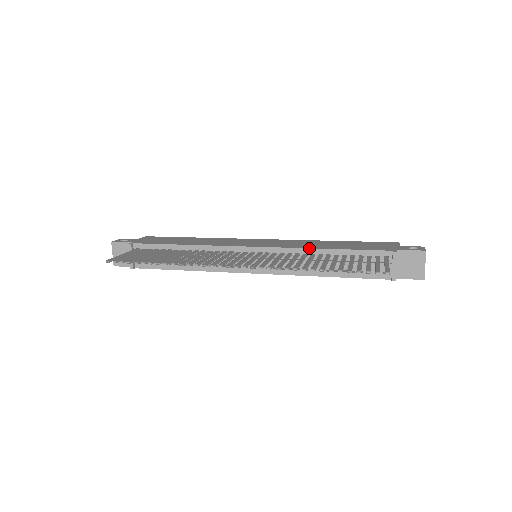
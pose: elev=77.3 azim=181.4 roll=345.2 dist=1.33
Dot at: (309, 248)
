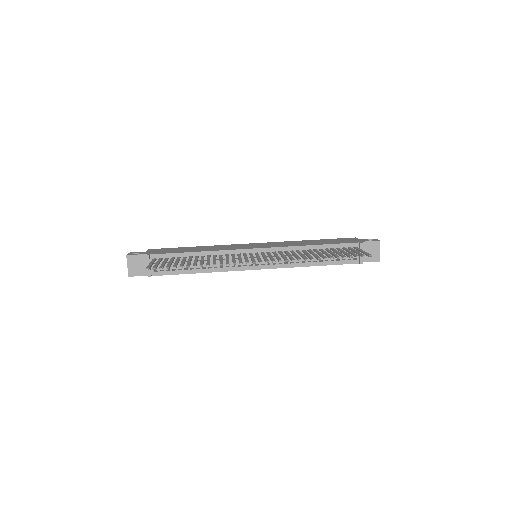
Dot at: (300, 246)
